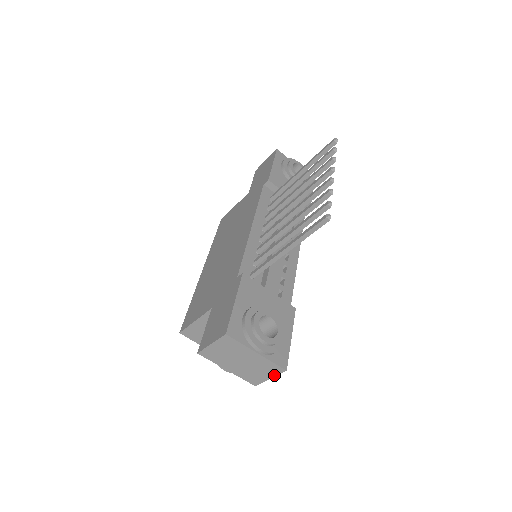
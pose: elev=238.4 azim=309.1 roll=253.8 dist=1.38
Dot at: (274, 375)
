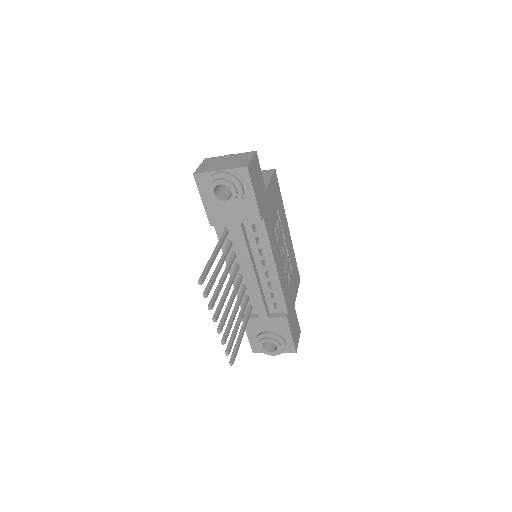
Dot at: occluded
